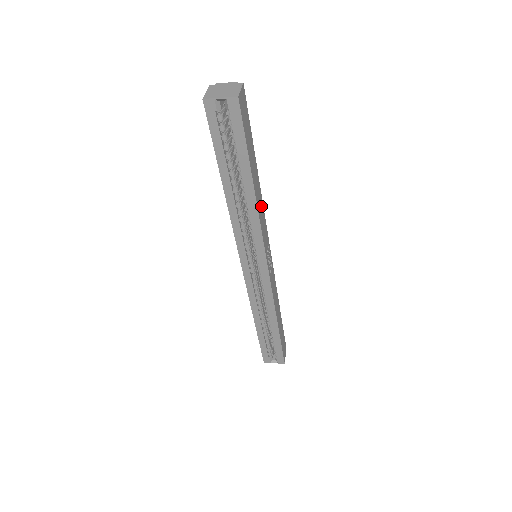
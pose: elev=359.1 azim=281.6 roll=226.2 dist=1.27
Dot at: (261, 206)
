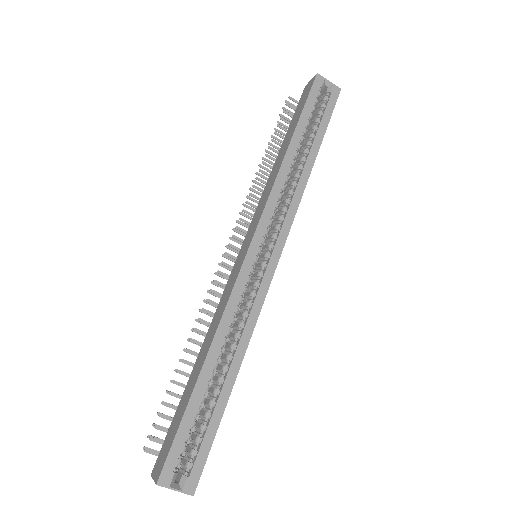
Dot at: occluded
